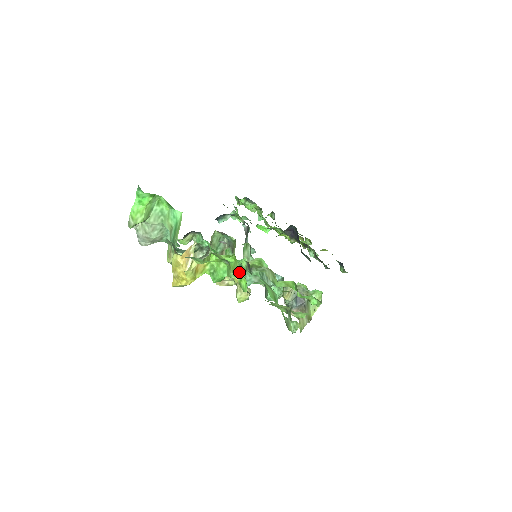
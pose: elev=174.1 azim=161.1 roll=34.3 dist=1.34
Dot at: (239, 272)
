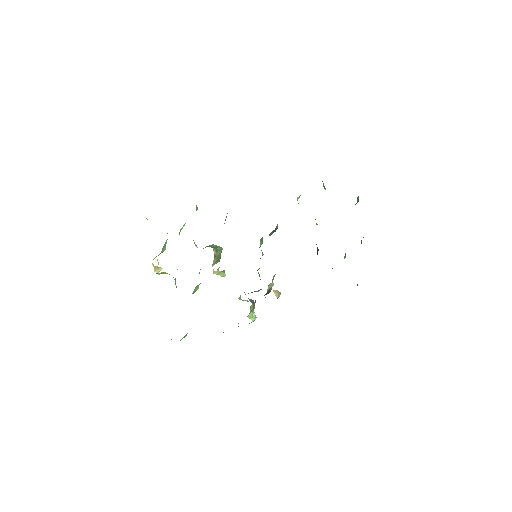
Dot at: occluded
